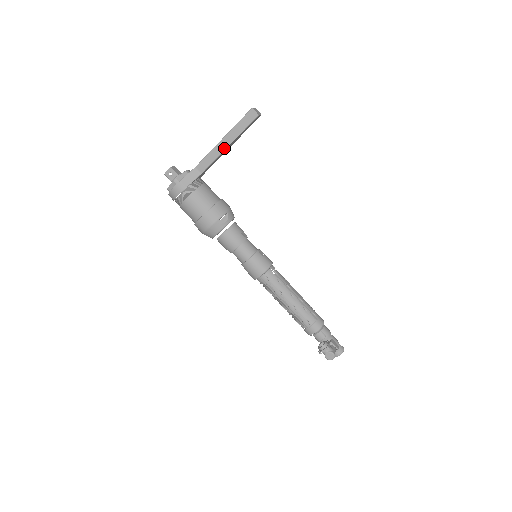
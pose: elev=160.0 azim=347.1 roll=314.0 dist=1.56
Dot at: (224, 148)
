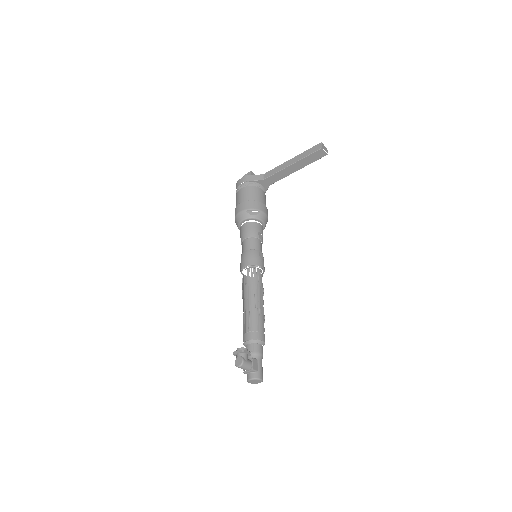
Dot at: (288, 165)
